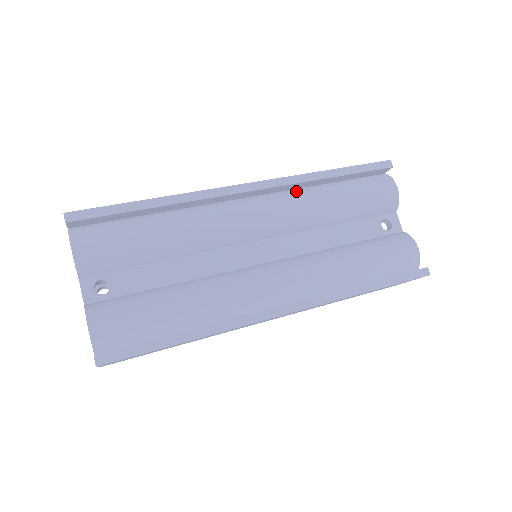
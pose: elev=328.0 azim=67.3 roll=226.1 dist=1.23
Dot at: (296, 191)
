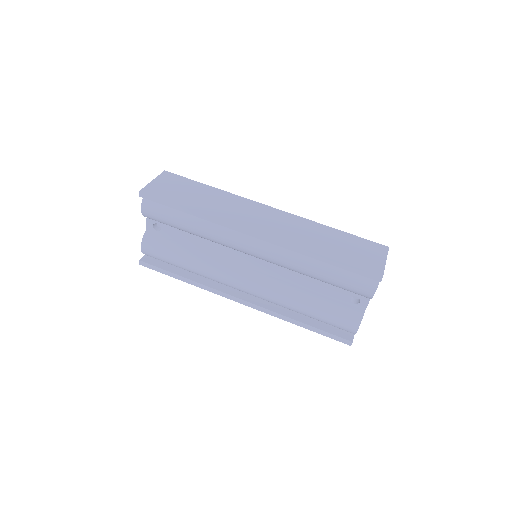
Dot at: occluded
